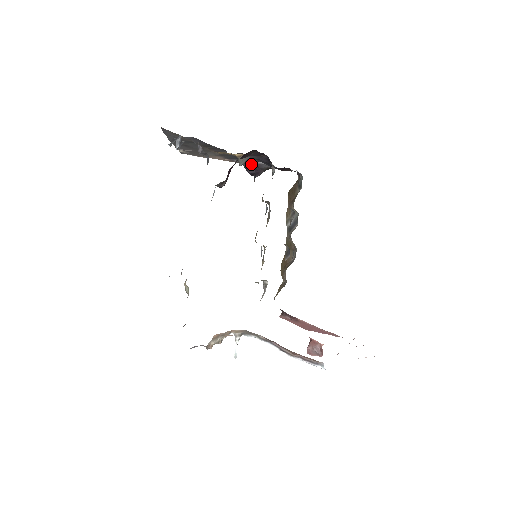
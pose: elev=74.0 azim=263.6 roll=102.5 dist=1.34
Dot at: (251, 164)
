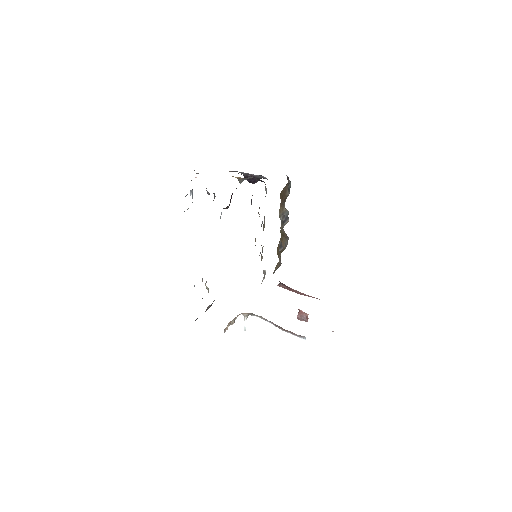
Dot at: (249, 175)
